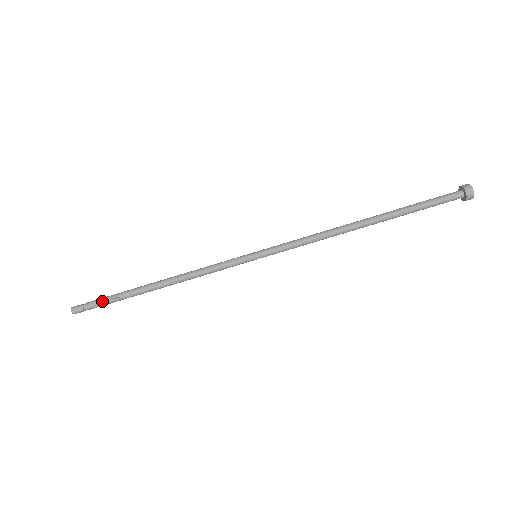
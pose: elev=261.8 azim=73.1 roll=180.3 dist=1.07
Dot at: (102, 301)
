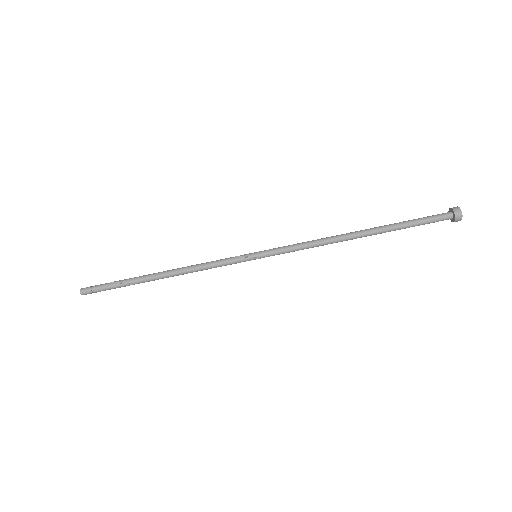
Dot at: (109, 285)
